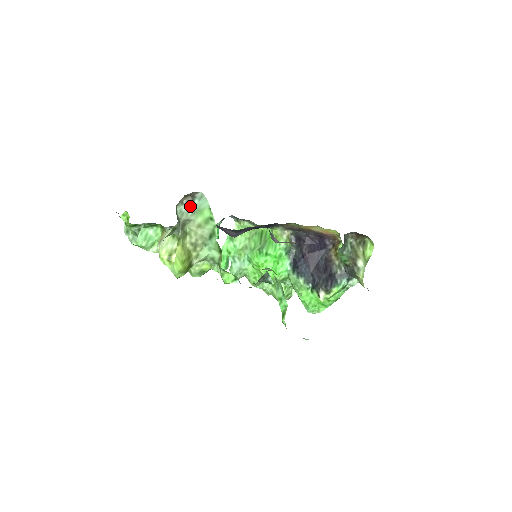
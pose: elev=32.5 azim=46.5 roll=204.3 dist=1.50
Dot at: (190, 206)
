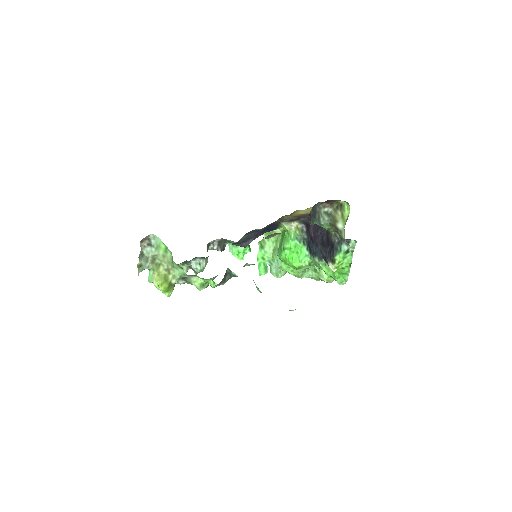
Dot at: (151, 246)
